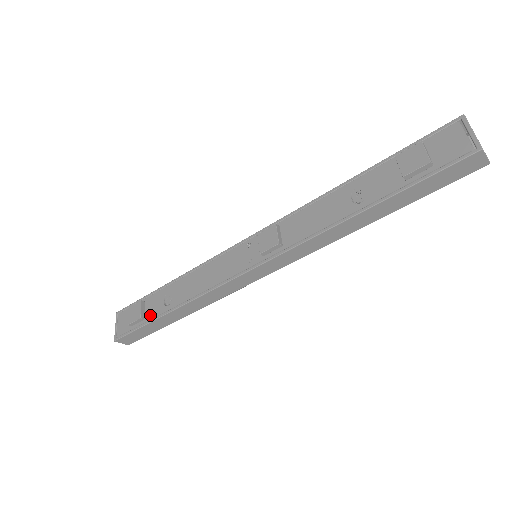
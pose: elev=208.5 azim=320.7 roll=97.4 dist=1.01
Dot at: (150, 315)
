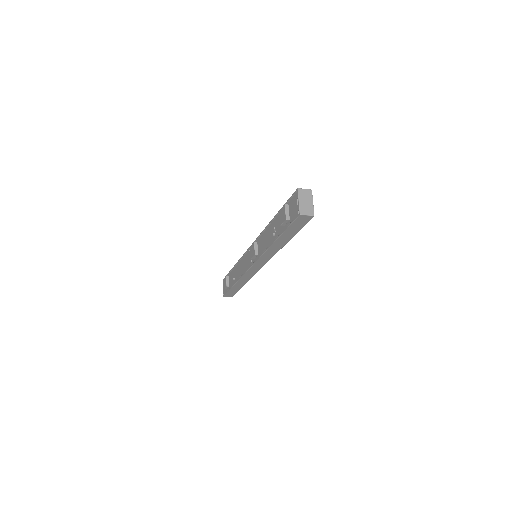
Dot at: (230, 284)
